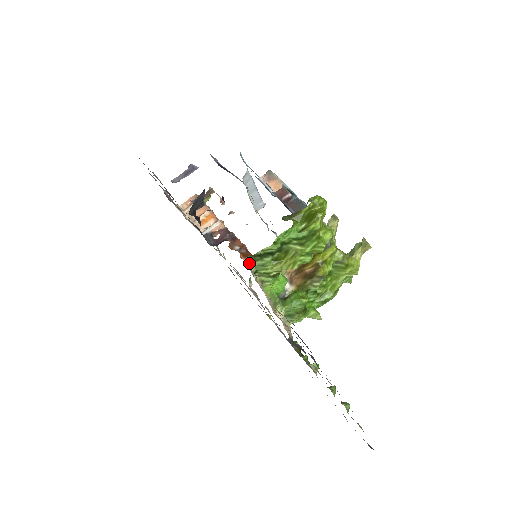
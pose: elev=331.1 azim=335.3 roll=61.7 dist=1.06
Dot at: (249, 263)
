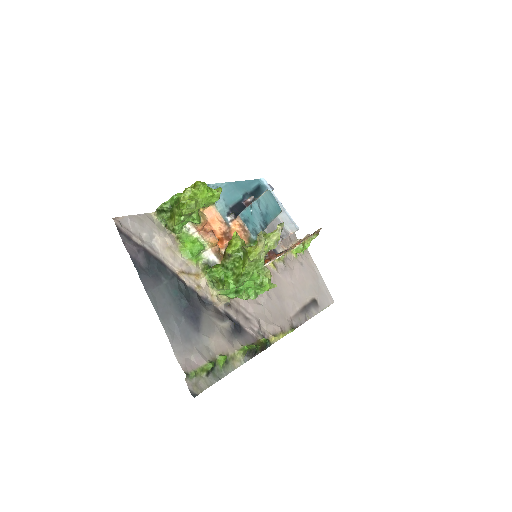
Dot at: (157, 215)
